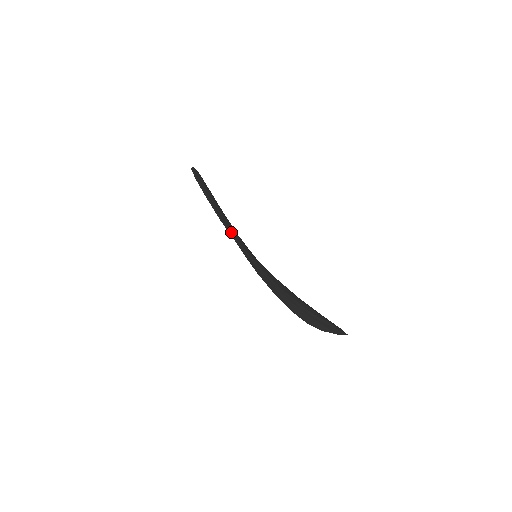
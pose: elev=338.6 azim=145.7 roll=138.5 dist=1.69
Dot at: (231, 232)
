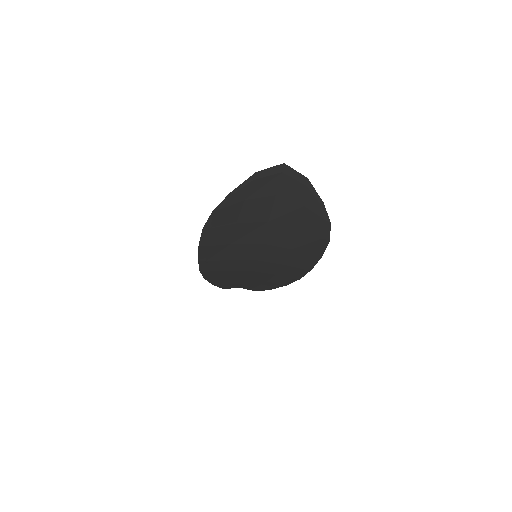
Dot at: (206, 266)
